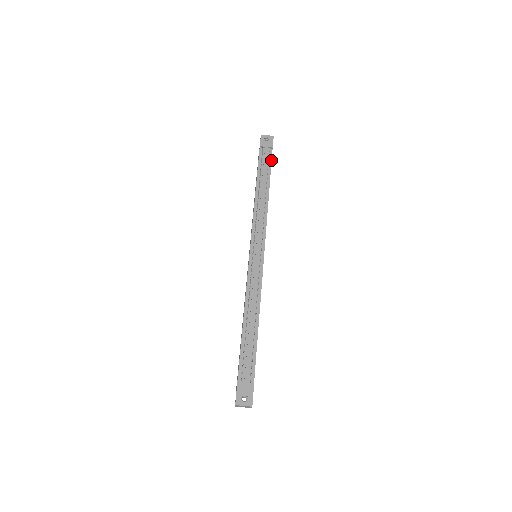
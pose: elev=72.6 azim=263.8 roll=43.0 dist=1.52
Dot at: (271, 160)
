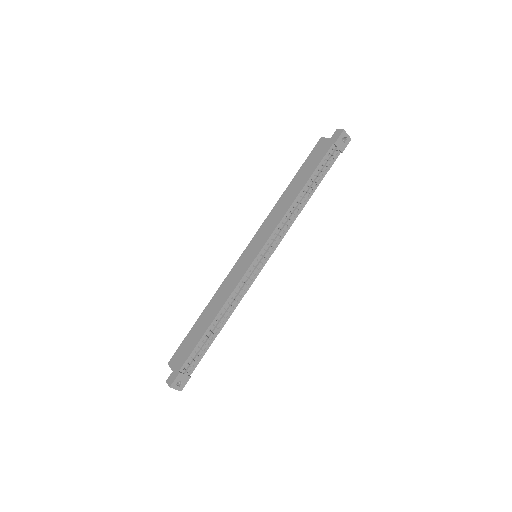
Dot at: (331, 166)
